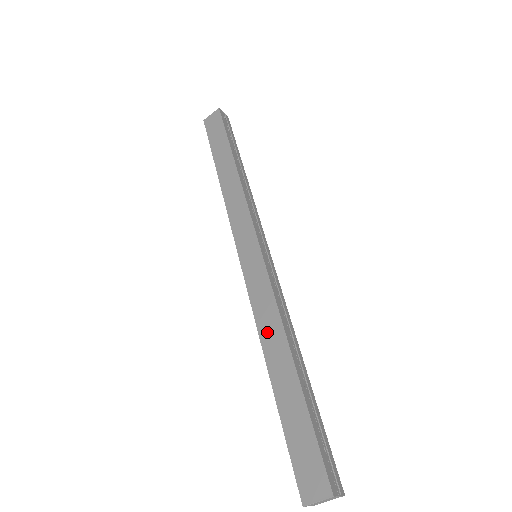
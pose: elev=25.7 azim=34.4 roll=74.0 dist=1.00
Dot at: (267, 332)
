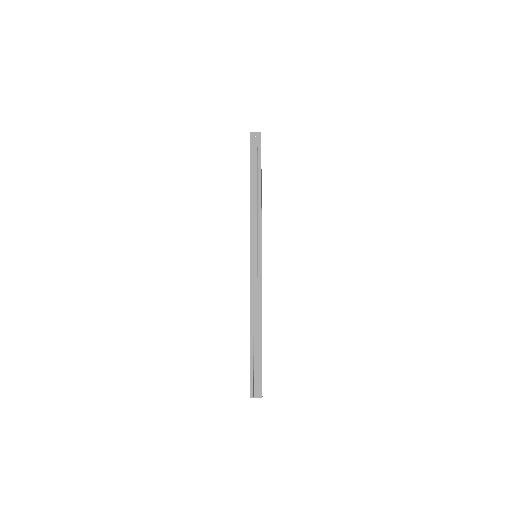
Dot at: occluded
